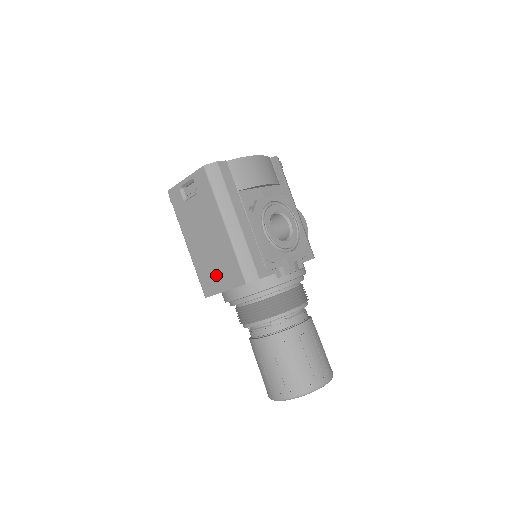
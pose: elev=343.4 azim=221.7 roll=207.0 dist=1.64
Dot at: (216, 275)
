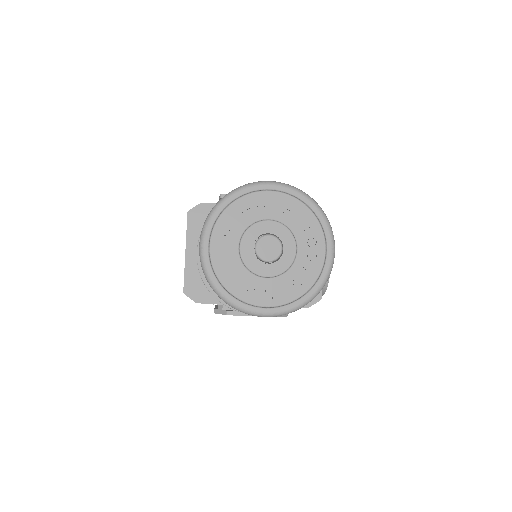
Dot at: occluded
